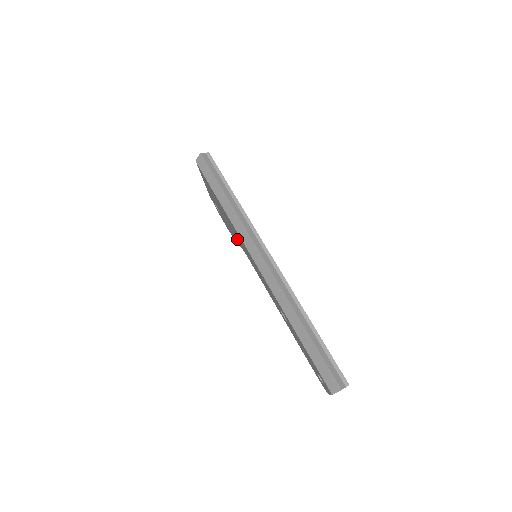
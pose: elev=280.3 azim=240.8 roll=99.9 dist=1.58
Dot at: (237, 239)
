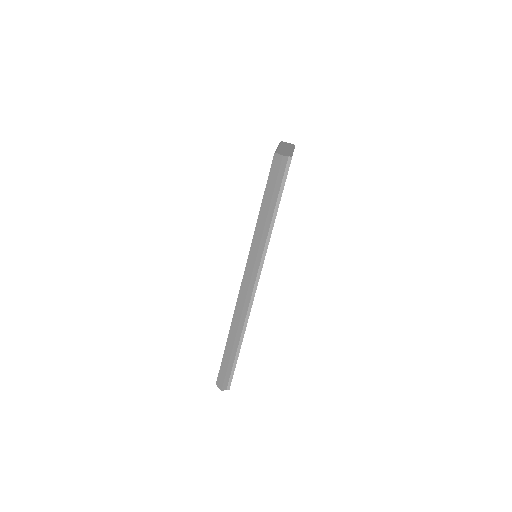
Dot at: occluded
